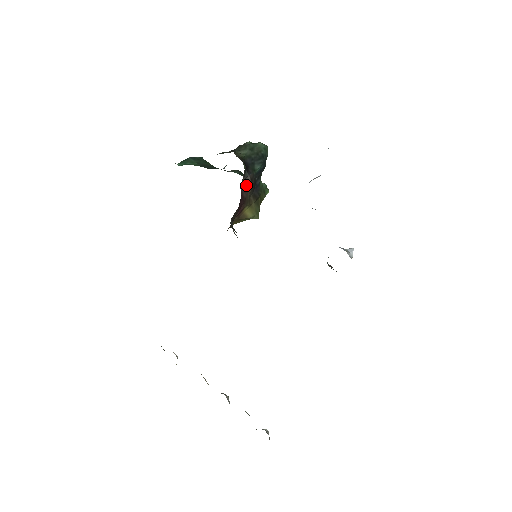
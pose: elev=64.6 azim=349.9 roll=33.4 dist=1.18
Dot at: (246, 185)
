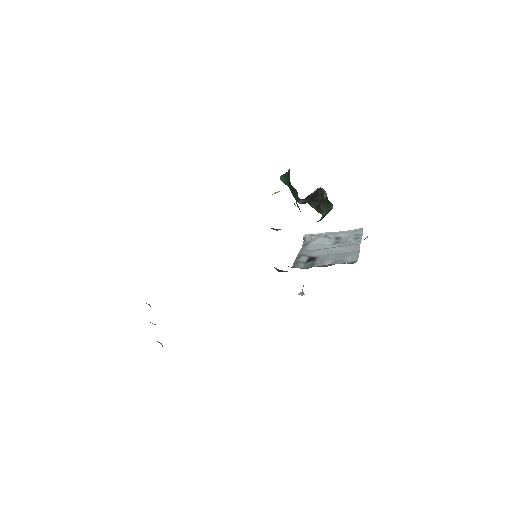
Dot at: occluded
